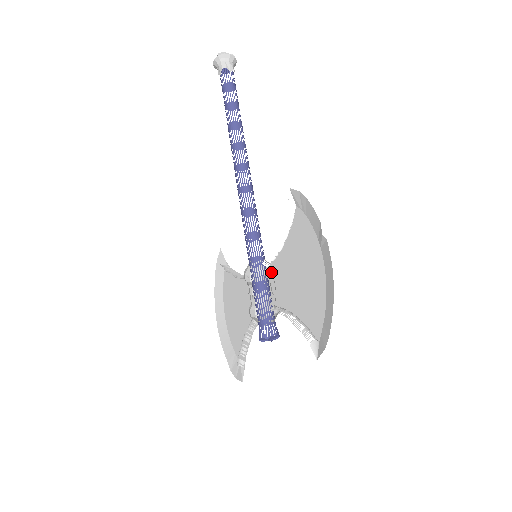
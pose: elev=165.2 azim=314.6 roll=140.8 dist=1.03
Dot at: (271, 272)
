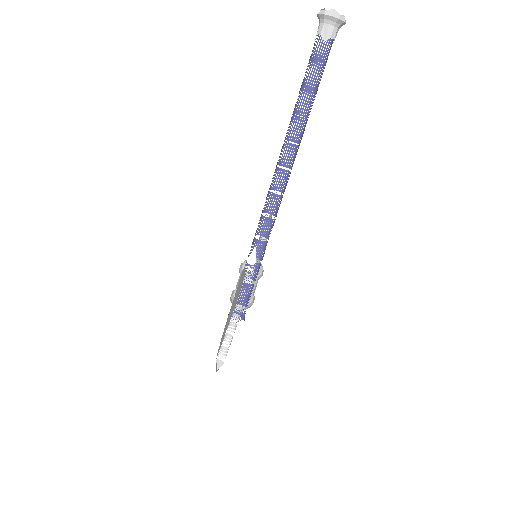
Dot at: occluded
